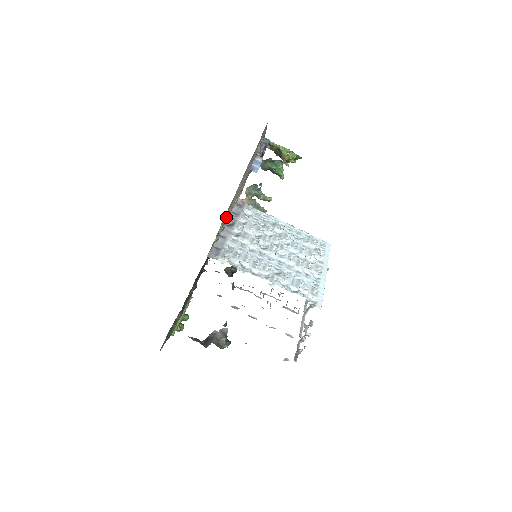
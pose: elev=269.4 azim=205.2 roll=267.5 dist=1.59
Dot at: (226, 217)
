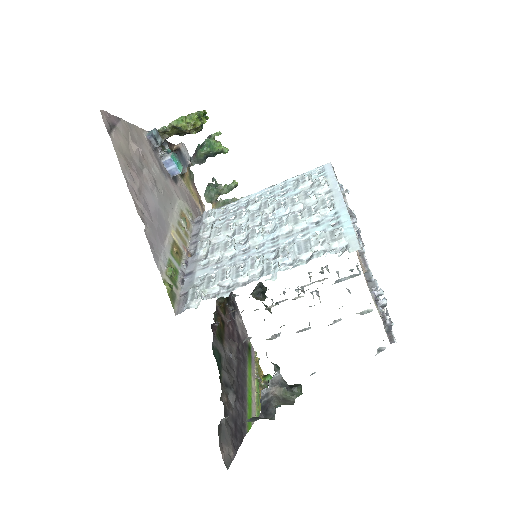
Dot at: (171, 250)
